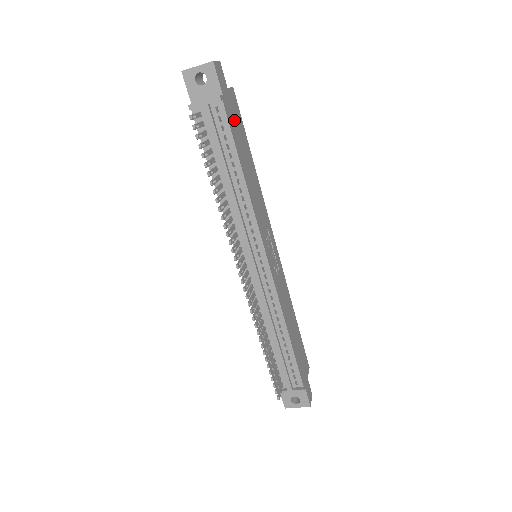
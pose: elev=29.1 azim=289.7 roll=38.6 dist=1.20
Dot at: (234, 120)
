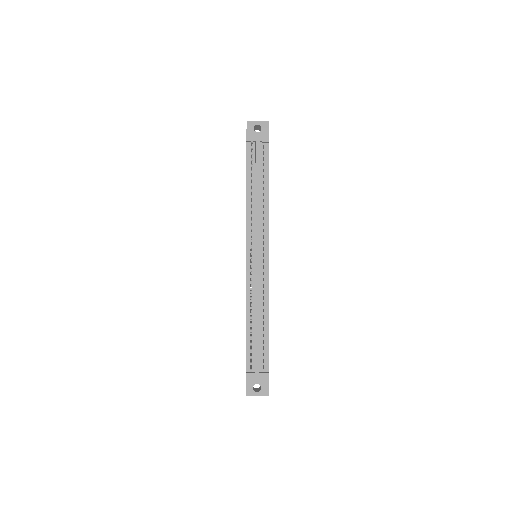
Dot at: occluded
